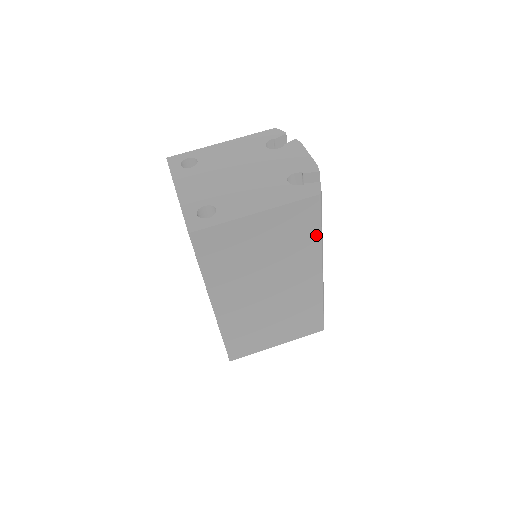
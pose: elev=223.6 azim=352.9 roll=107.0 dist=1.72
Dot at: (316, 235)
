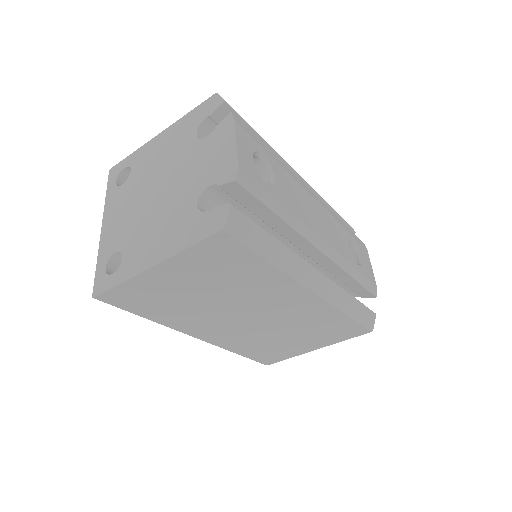
Dot at: (264, 265)
